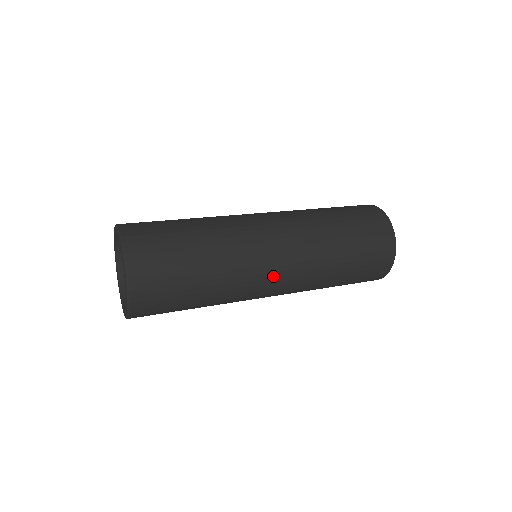
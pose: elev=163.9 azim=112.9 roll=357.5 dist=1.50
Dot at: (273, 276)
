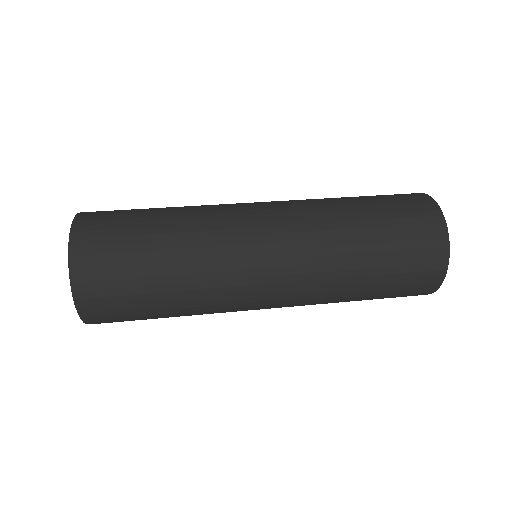
Dot at: occluded
